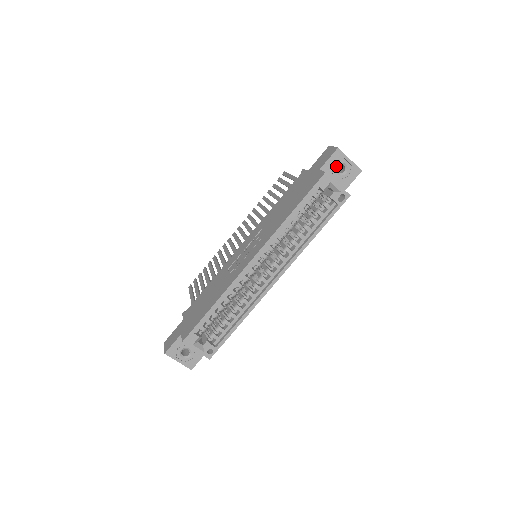
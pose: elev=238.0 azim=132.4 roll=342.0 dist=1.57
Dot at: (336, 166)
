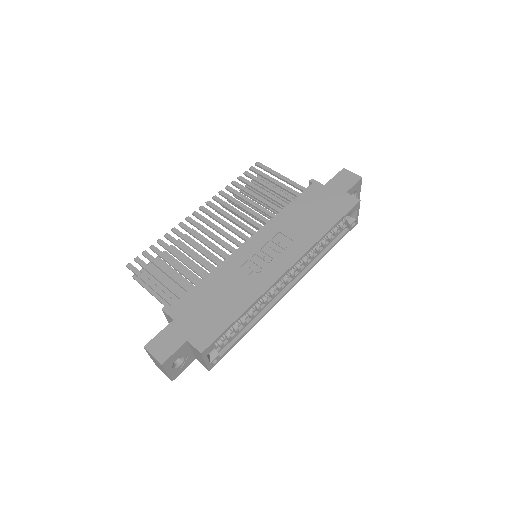
Dot at: (353, 192)
